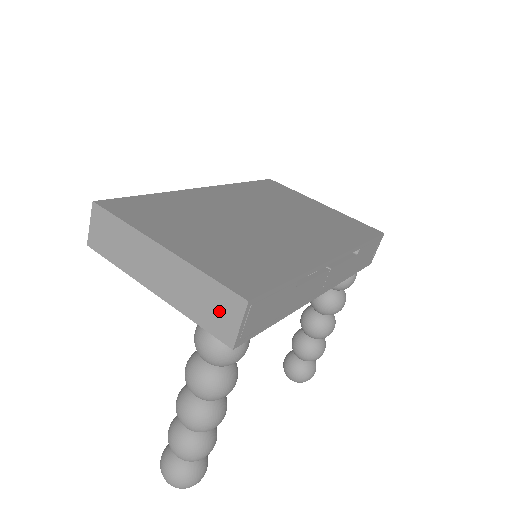
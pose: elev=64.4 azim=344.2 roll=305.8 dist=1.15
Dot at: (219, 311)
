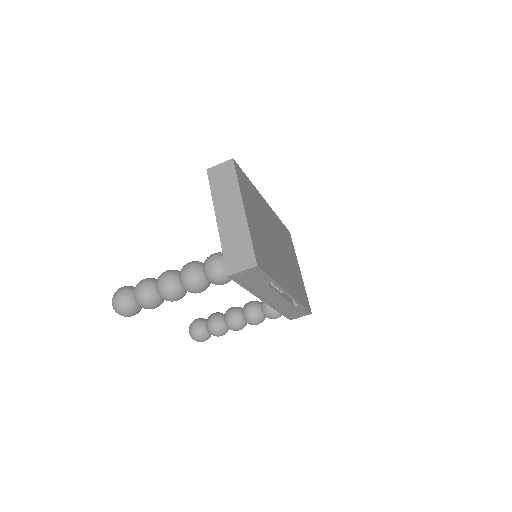
Dot at: (239, 257)
